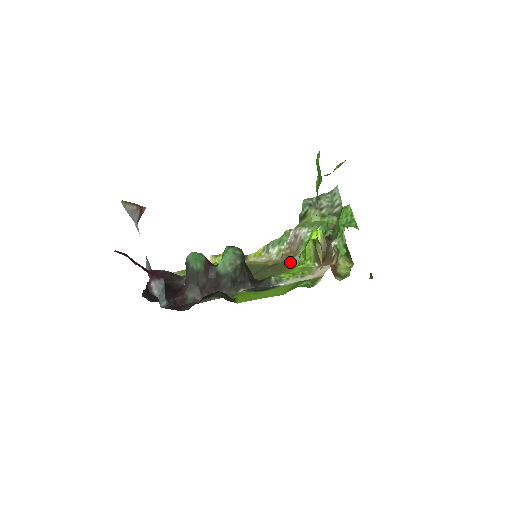
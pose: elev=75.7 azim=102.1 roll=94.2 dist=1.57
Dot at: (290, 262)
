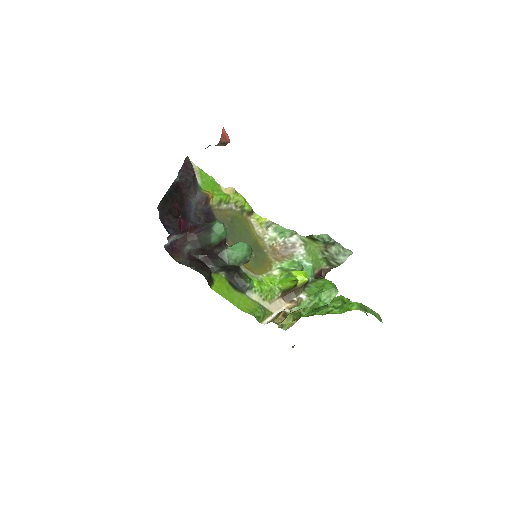
Dot at: (270, 261)
